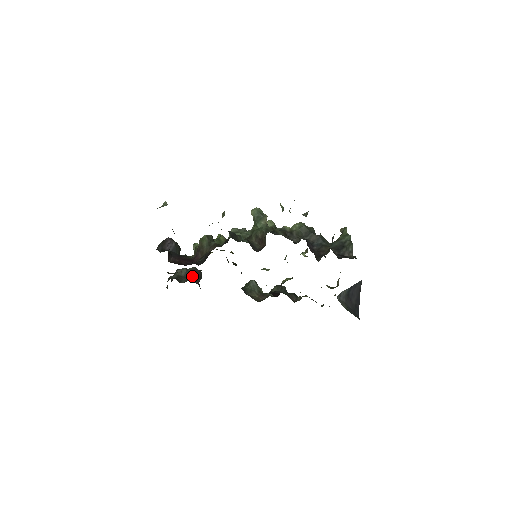
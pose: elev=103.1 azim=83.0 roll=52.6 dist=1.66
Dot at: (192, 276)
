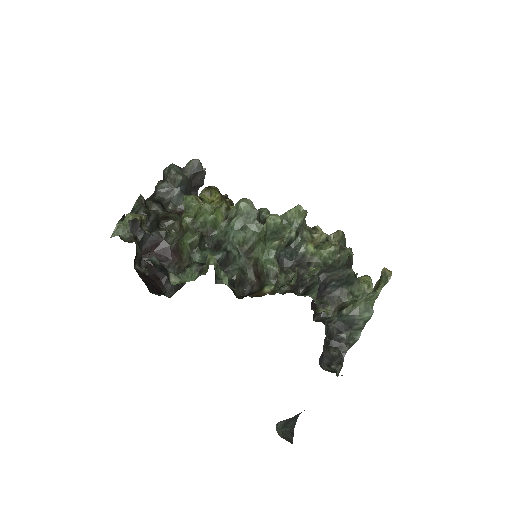
Dot at: (189, 183)
